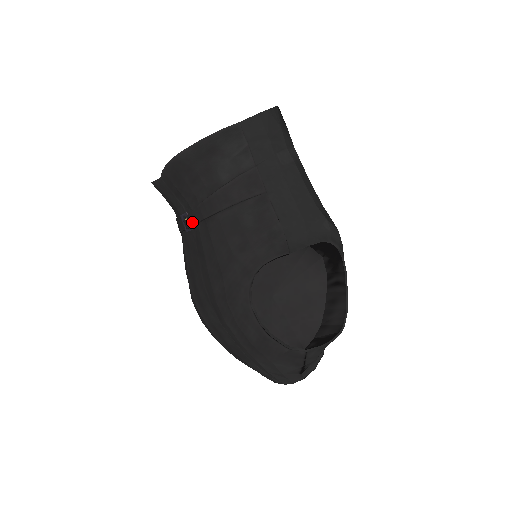
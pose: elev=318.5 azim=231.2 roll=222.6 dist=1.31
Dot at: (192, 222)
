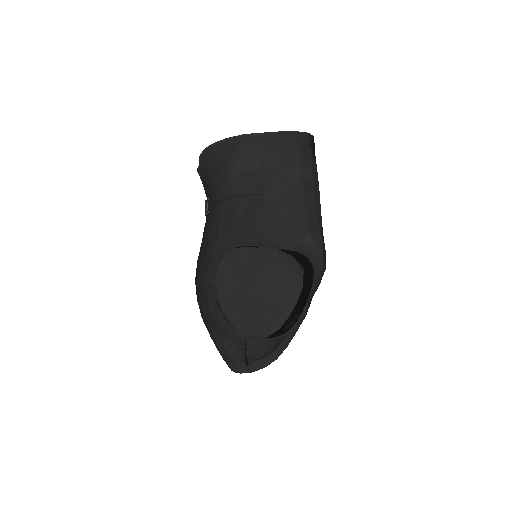
Dot at: (208, 206)
